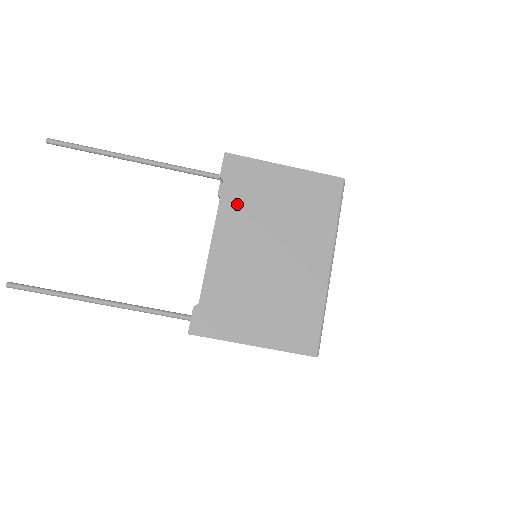
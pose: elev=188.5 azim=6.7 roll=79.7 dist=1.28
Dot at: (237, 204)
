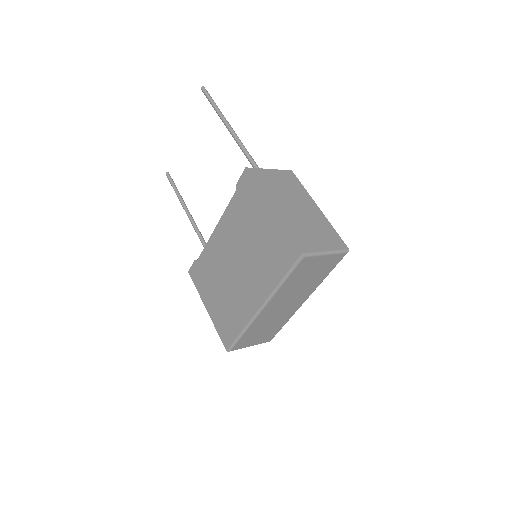
Dot at: (235, 214)
